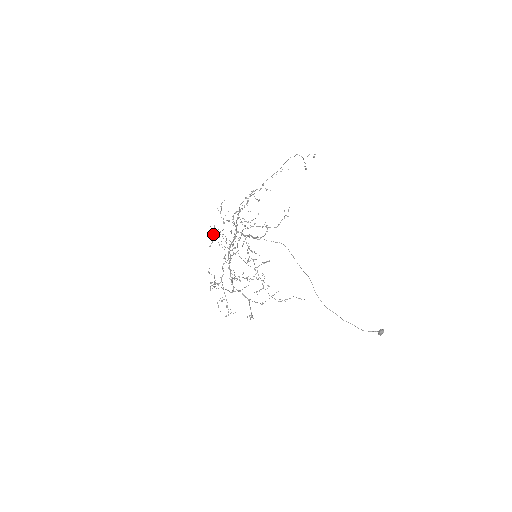
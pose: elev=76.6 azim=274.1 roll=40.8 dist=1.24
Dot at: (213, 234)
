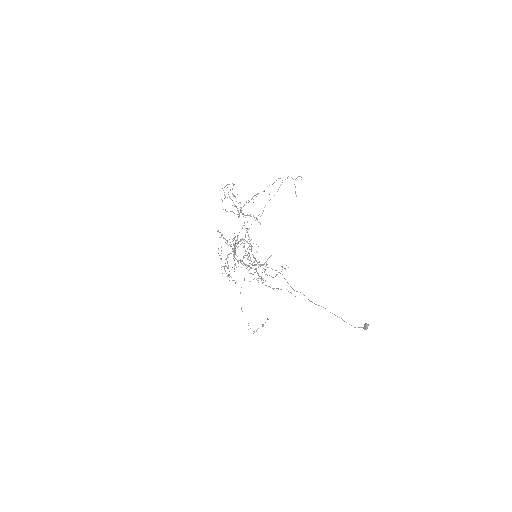
Dot at: (226, 185)
